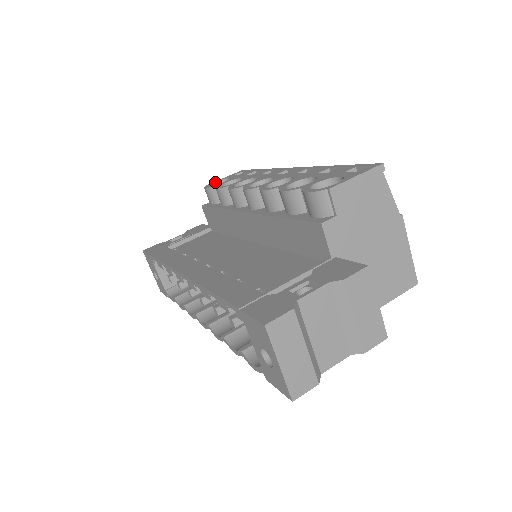
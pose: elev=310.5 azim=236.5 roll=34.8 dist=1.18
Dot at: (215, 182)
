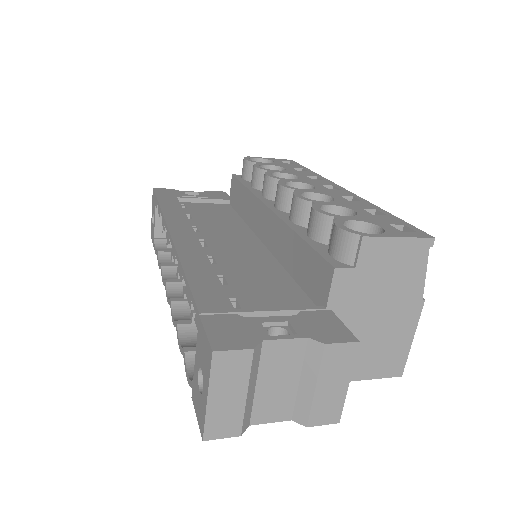
Dot at: (258, 158)
